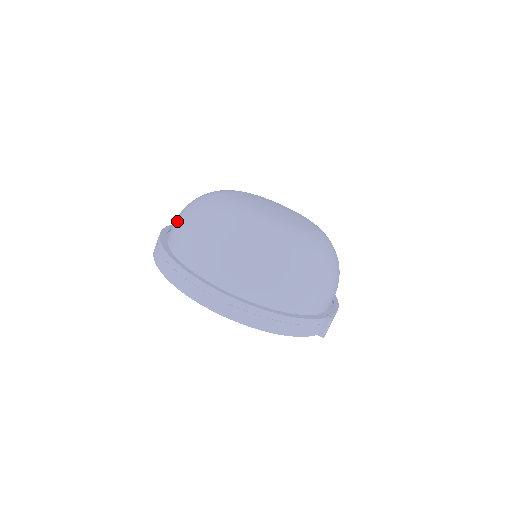
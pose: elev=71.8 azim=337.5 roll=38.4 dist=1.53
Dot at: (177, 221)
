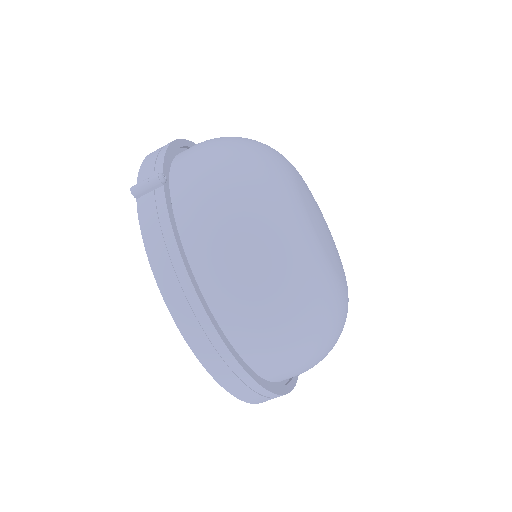
Dot at: (251, 302)
